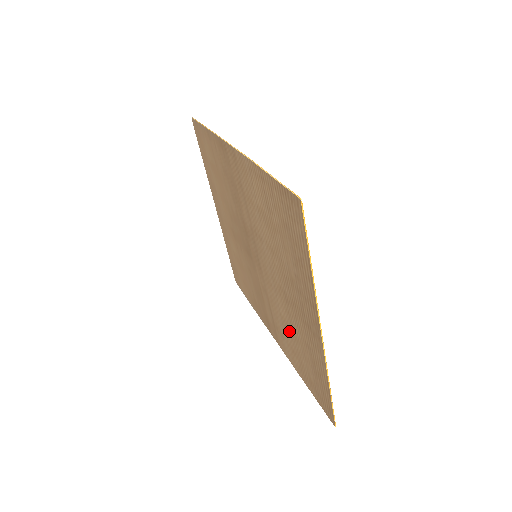
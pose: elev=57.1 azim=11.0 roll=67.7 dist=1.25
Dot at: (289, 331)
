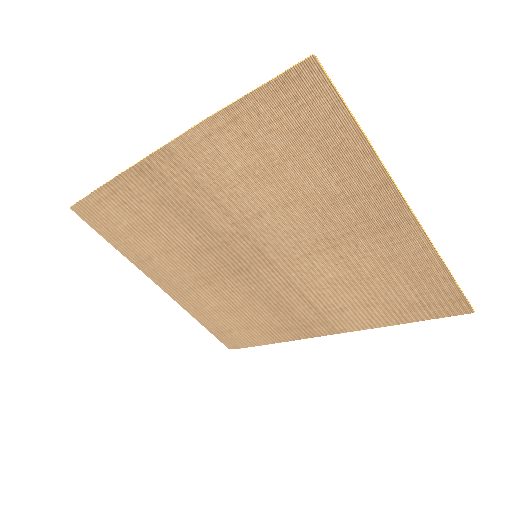
Dot at: (351, 285)
